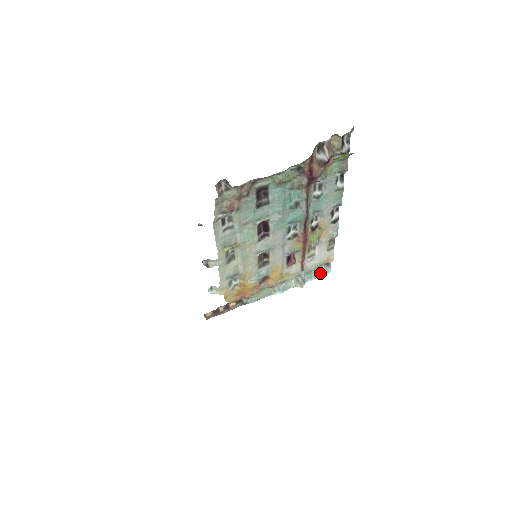
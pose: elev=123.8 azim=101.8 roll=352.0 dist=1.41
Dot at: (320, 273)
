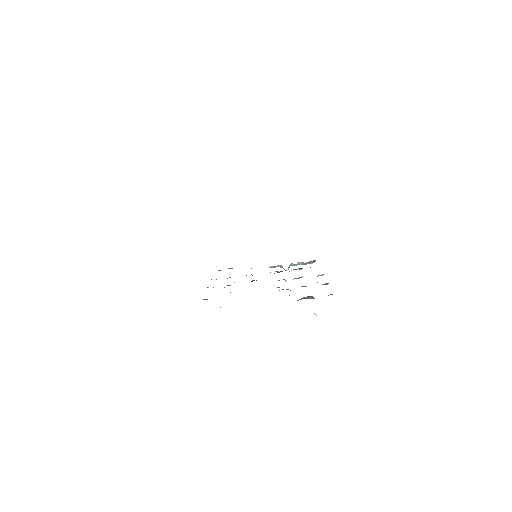
Dot at: (305, 264)
